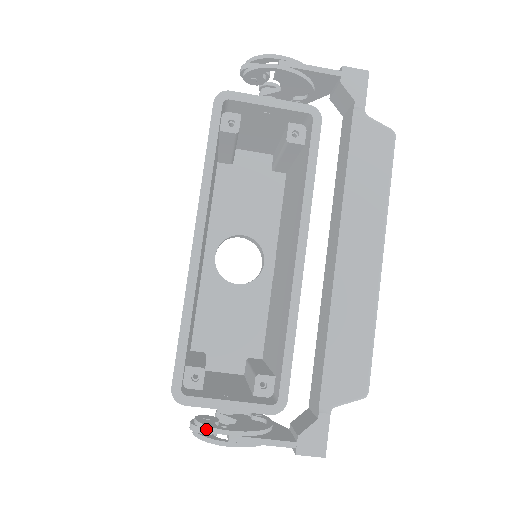
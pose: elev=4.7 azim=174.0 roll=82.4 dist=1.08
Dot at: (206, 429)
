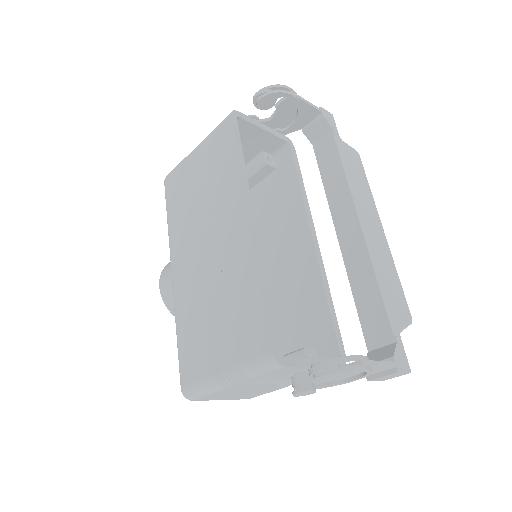
Dot at: (341, 360)
